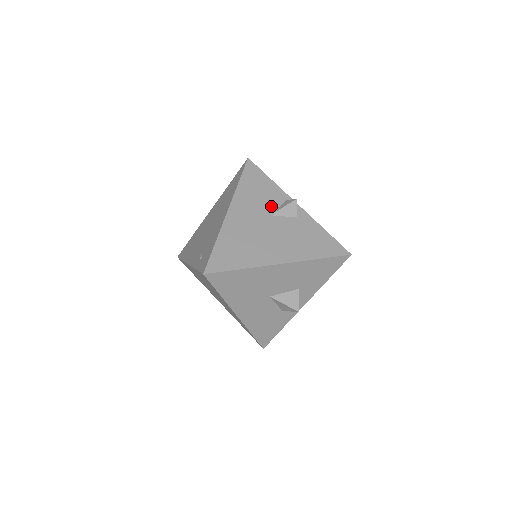
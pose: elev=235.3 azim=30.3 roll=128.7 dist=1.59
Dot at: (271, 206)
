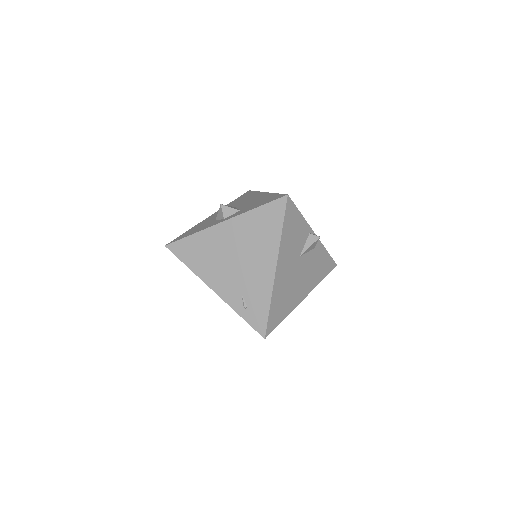
Dot at: (301, 246)
